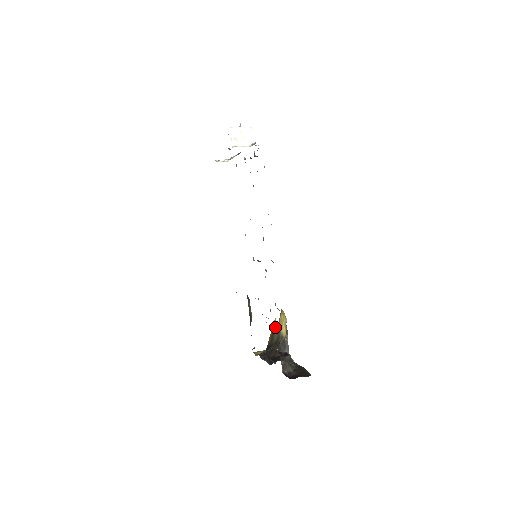
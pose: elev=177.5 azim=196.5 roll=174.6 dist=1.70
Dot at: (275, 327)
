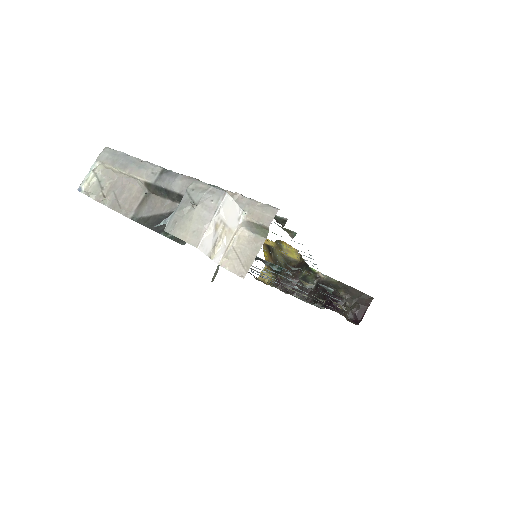
Dot at: (270, 247)
